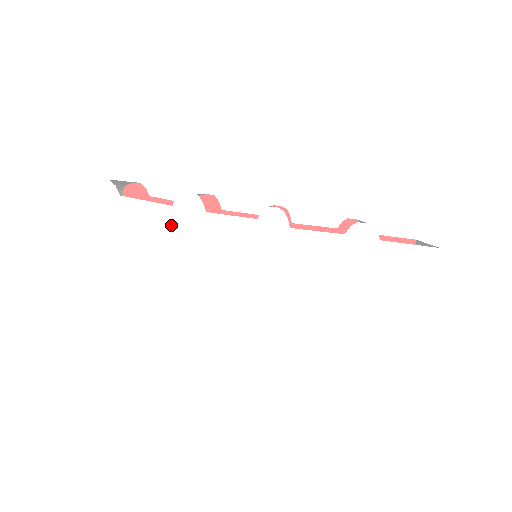
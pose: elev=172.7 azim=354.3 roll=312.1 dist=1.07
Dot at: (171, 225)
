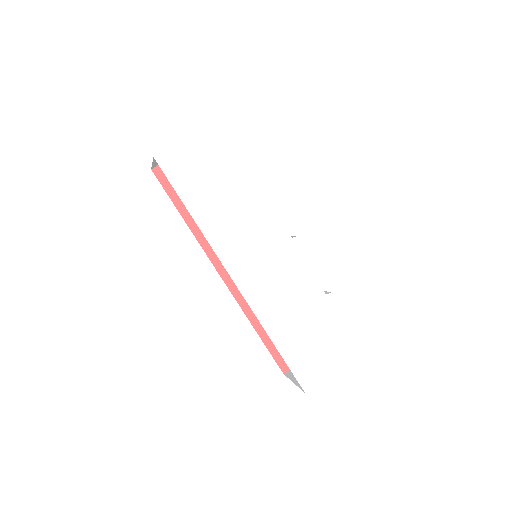
Dot at: (243, 188)
